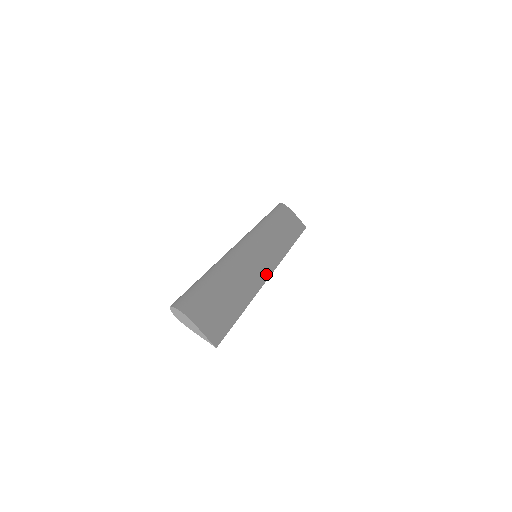
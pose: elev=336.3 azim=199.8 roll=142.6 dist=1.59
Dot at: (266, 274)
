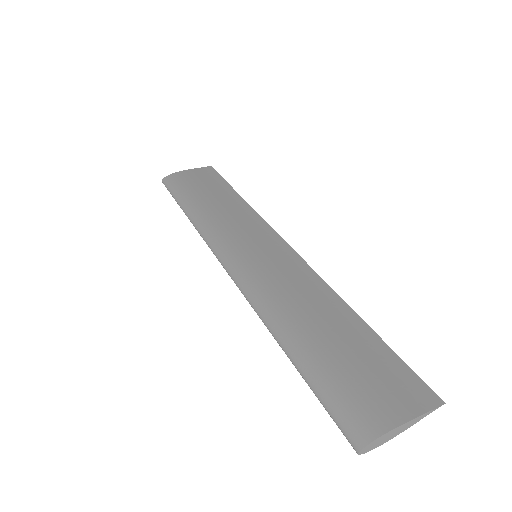
Dot at: (292, 256)
